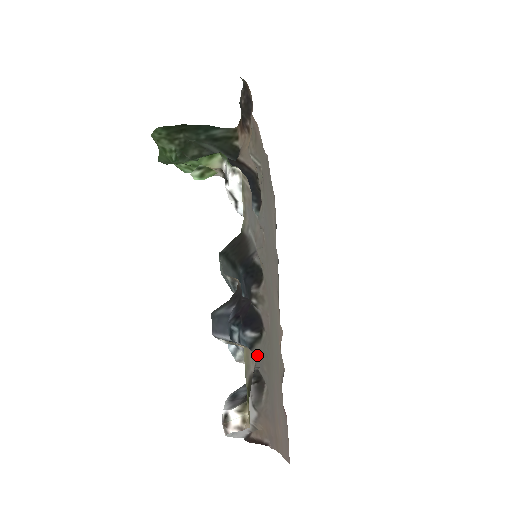
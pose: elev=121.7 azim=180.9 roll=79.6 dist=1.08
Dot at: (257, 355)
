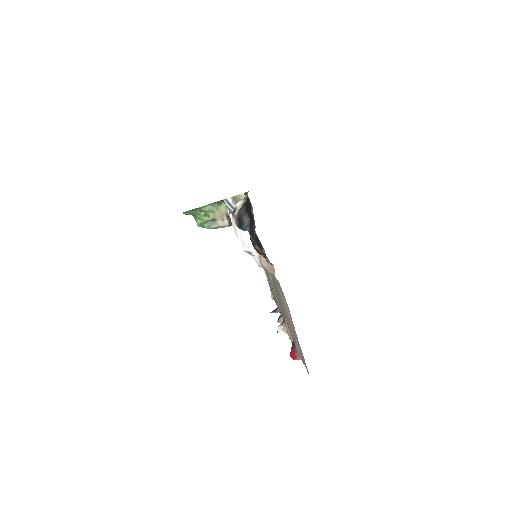
Dot at: occluded
